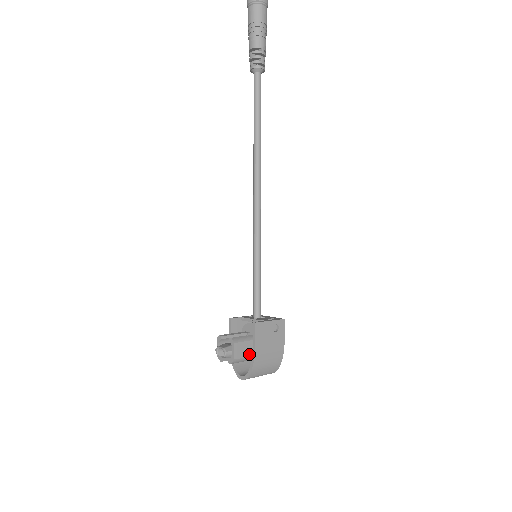
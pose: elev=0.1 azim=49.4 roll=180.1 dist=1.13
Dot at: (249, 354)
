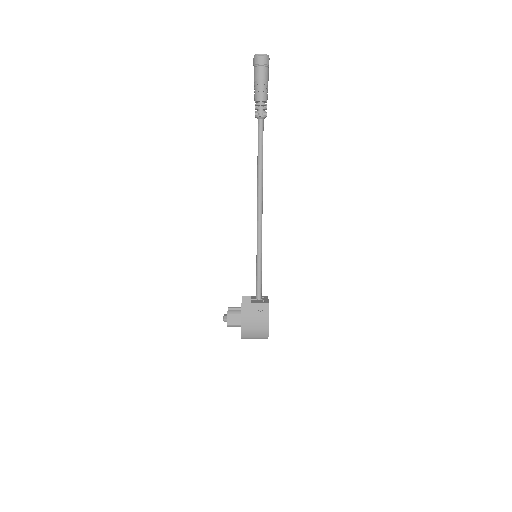
Dot at: (240, 323)
